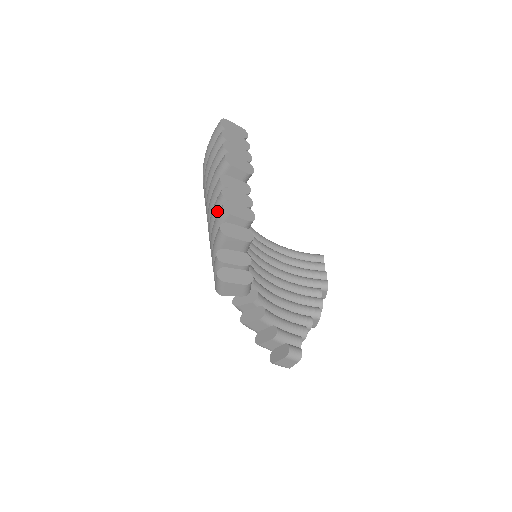
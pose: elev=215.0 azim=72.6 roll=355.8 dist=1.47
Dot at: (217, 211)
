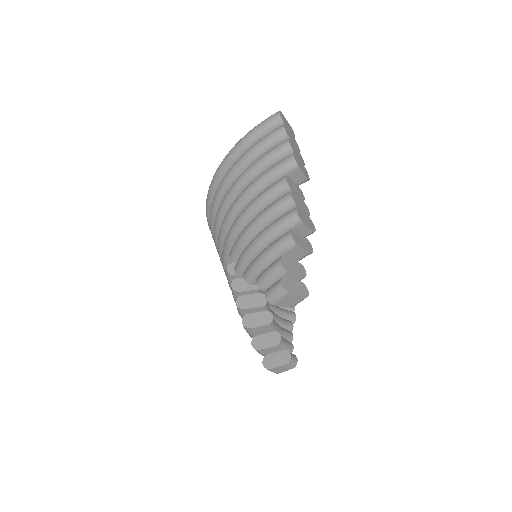
Dot at: (277, 213)
